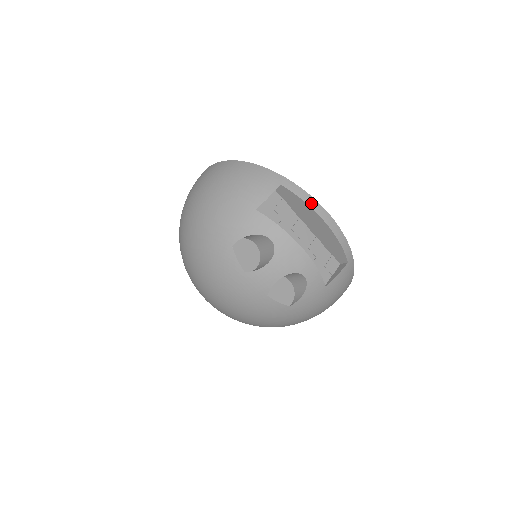
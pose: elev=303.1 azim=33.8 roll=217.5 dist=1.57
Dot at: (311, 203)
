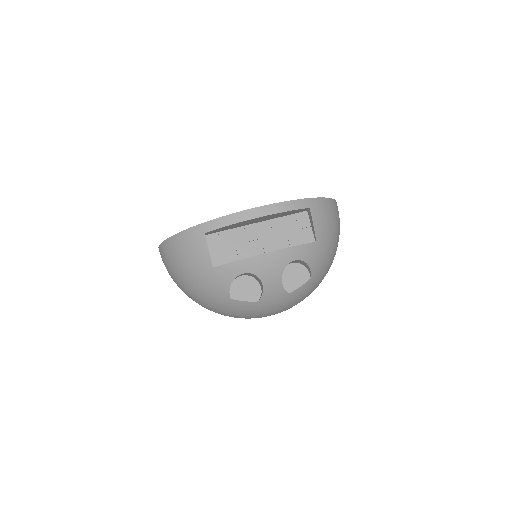
Dot at: (236, 219)
